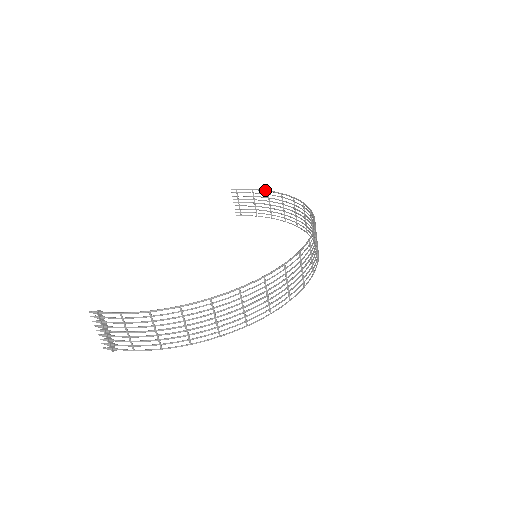
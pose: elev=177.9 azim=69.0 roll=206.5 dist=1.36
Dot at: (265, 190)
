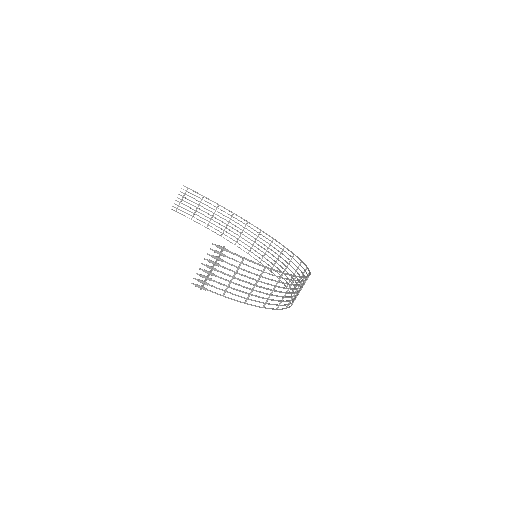
Dot at: (217, 203)
